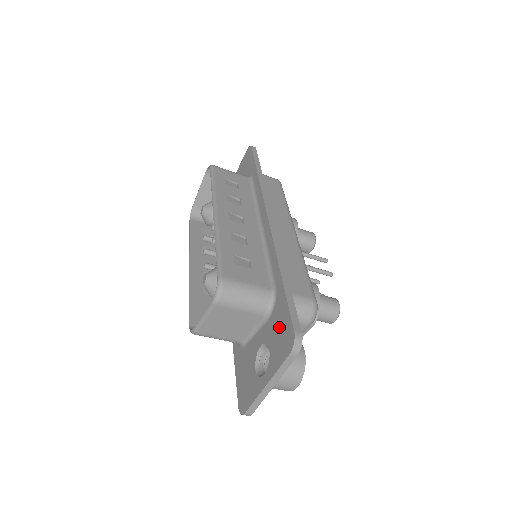
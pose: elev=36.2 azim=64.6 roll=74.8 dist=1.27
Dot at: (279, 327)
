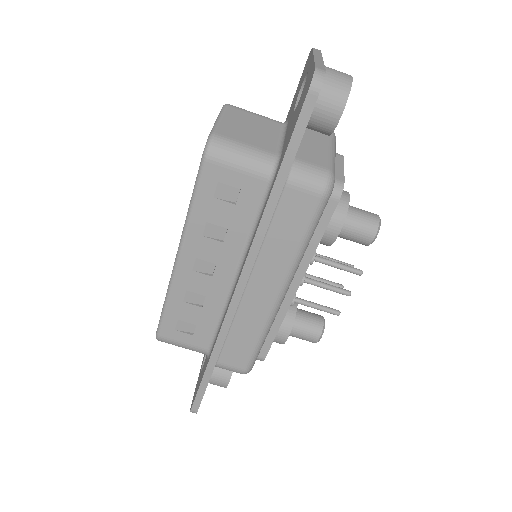
Dot at: (297, 91)
